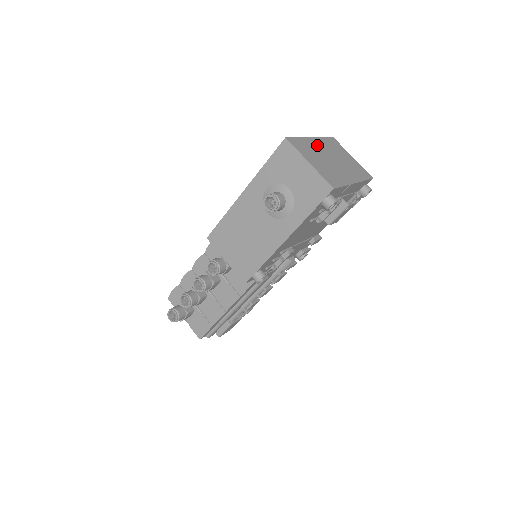
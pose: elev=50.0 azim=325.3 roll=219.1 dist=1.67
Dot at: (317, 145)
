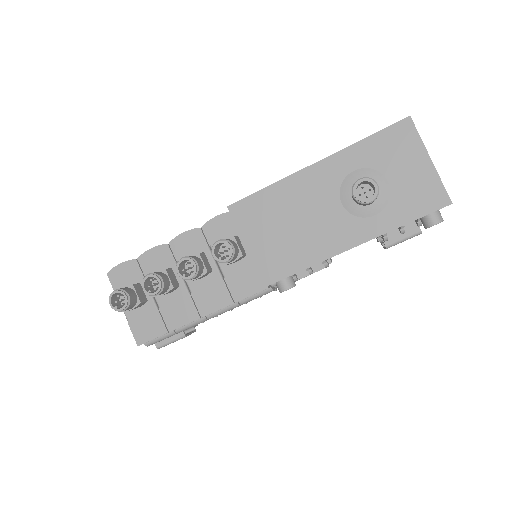
Dot at: occluded
